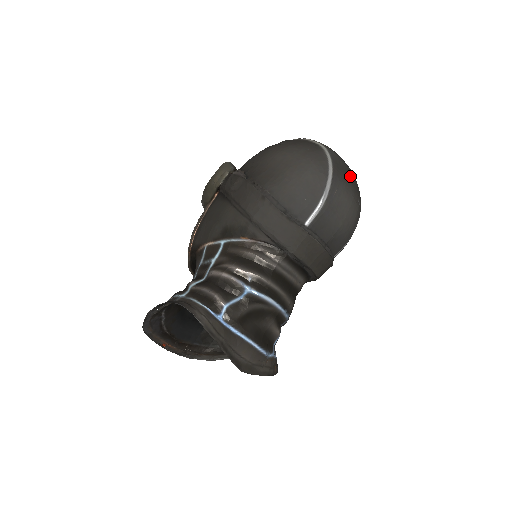
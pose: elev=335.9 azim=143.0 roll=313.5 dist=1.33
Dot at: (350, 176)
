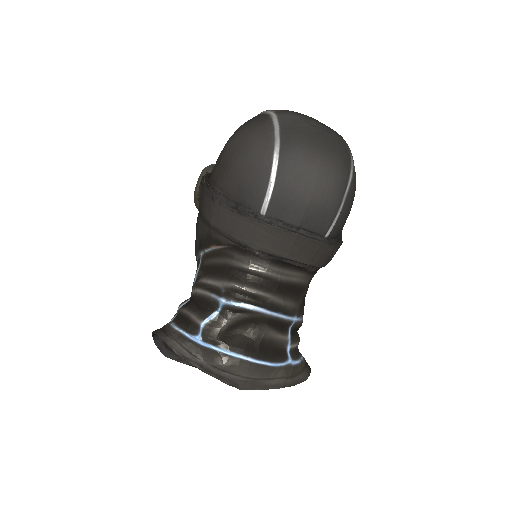
Dot at: (313, 136)
